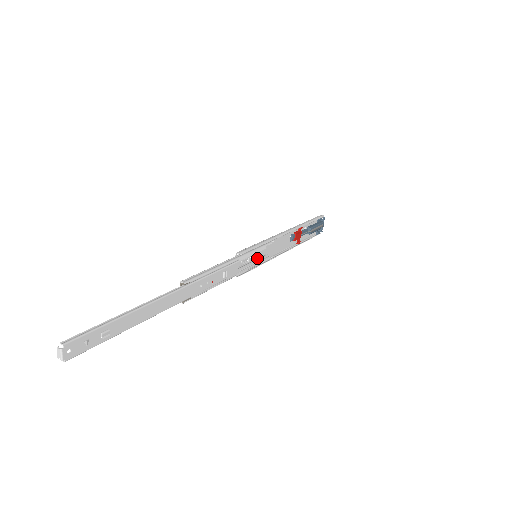
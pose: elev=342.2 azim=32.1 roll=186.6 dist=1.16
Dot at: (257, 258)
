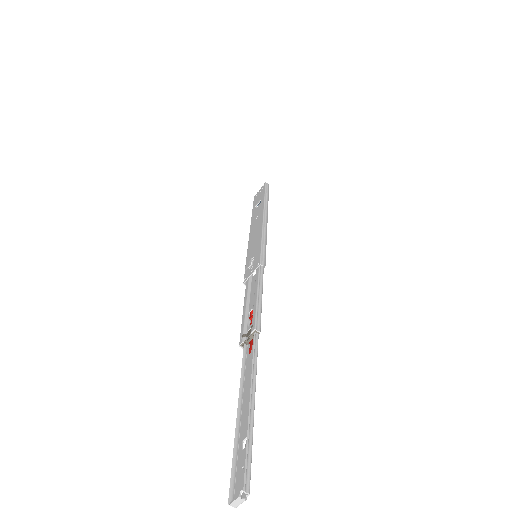
Dot at: occluded
